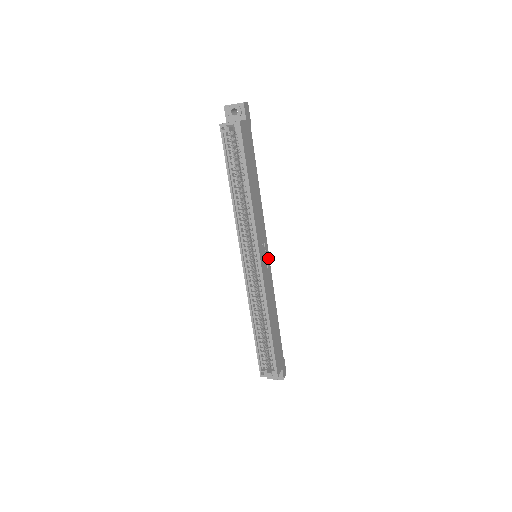
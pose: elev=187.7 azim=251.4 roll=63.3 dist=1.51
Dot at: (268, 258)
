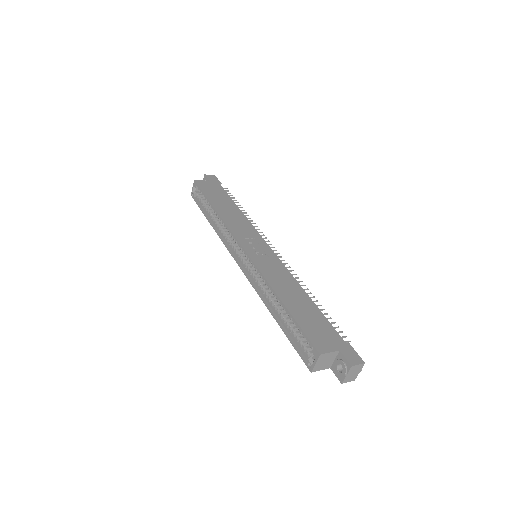
Dot at: (270, 251)
